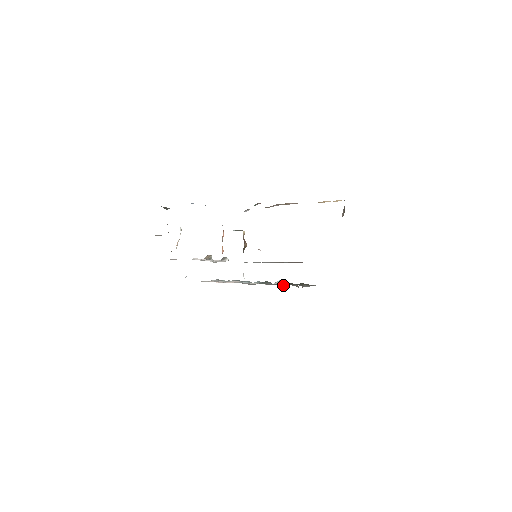
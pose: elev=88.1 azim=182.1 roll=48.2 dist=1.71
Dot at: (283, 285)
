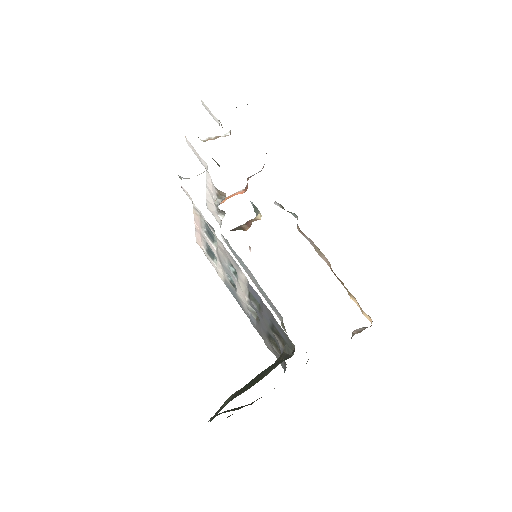
Dot at: occluded
